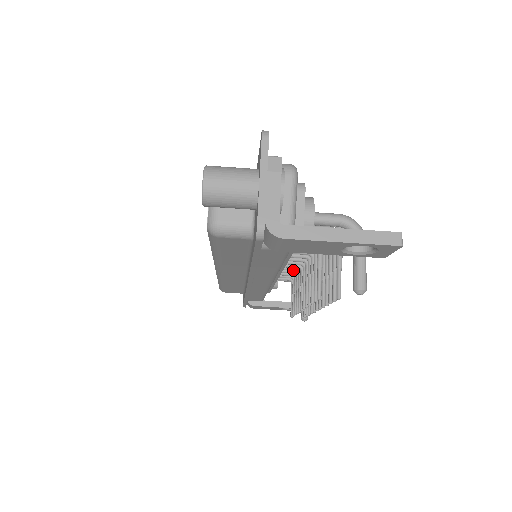
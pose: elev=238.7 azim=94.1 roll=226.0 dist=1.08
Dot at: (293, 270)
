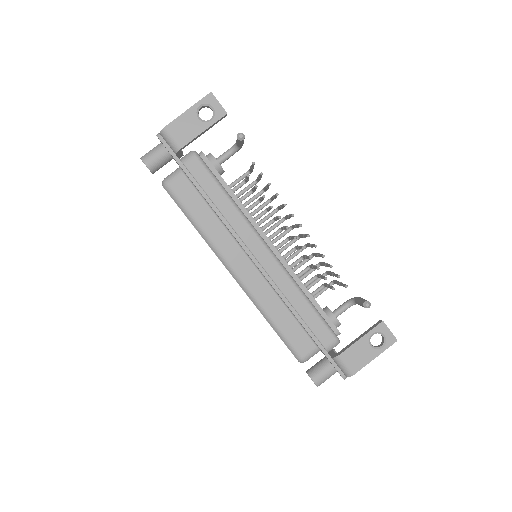
Dot at: (292, 251)
